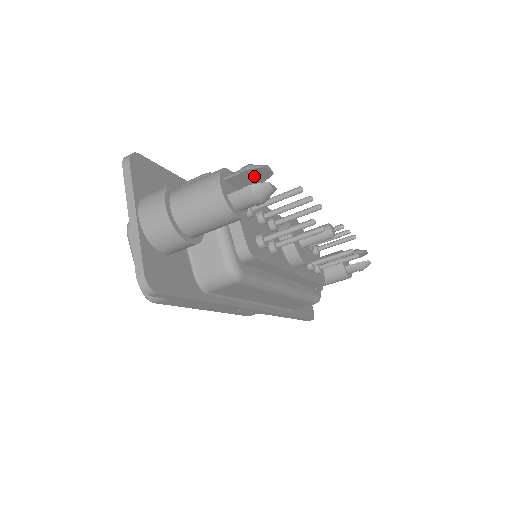
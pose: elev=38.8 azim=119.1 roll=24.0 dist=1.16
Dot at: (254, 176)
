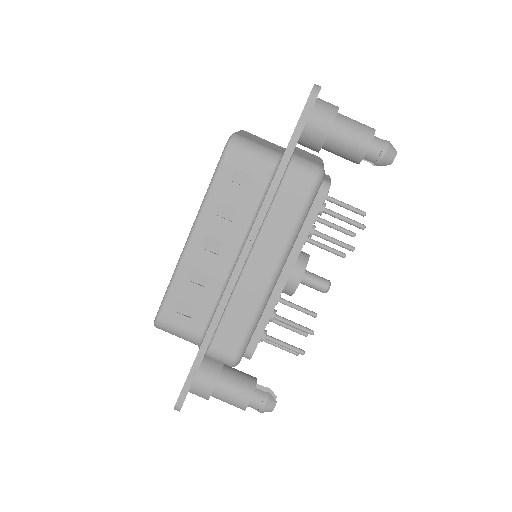
Dot at: occluded
